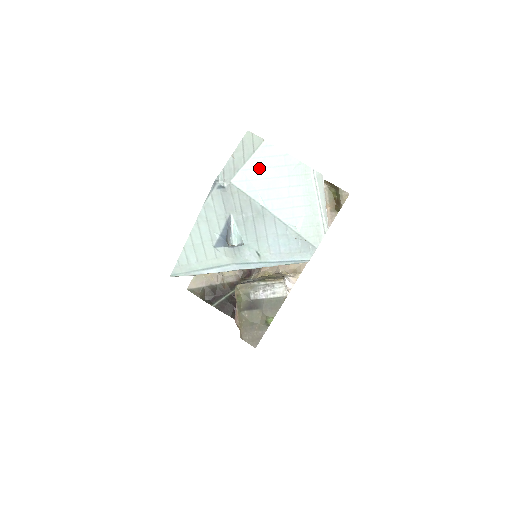
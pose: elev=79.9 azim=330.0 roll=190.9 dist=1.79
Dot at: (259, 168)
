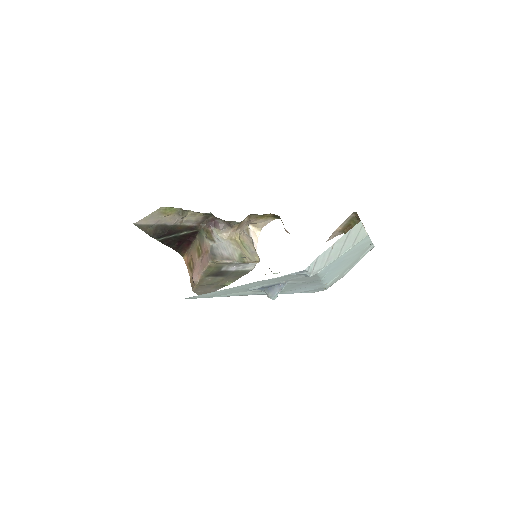
Dot at: (345, 257)
